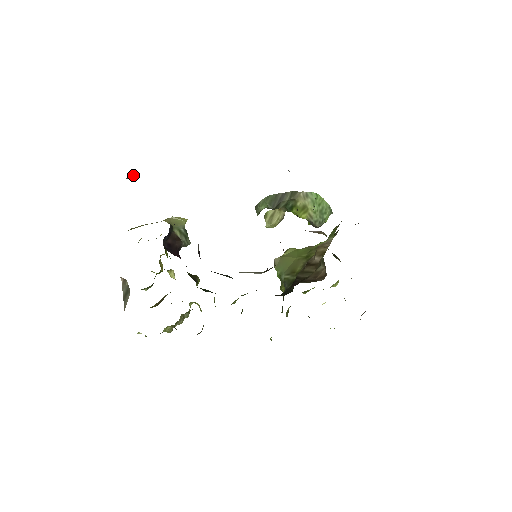
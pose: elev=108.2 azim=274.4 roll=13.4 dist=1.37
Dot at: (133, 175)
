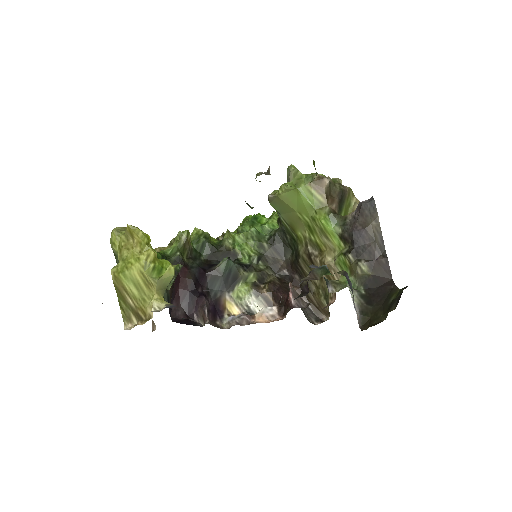
Dot at: occluded
